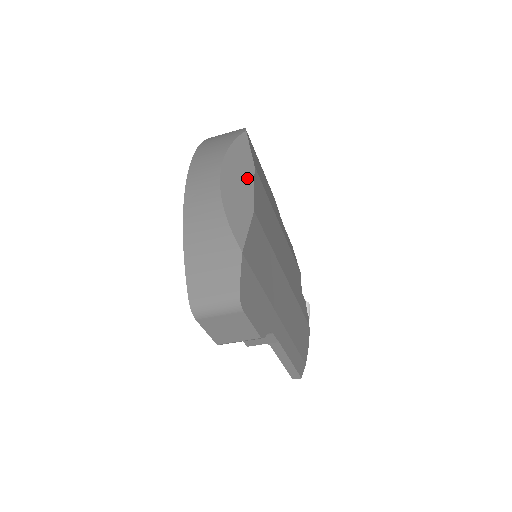
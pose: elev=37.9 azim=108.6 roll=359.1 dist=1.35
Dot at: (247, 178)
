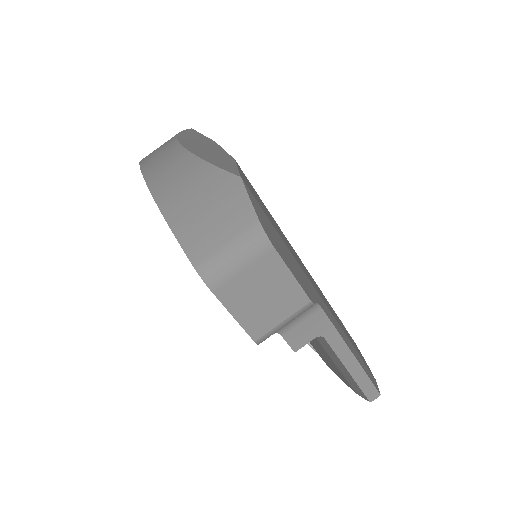
Dot at: (212, 145)
